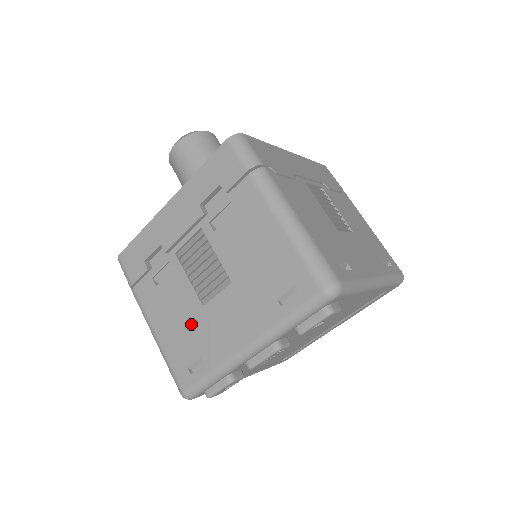
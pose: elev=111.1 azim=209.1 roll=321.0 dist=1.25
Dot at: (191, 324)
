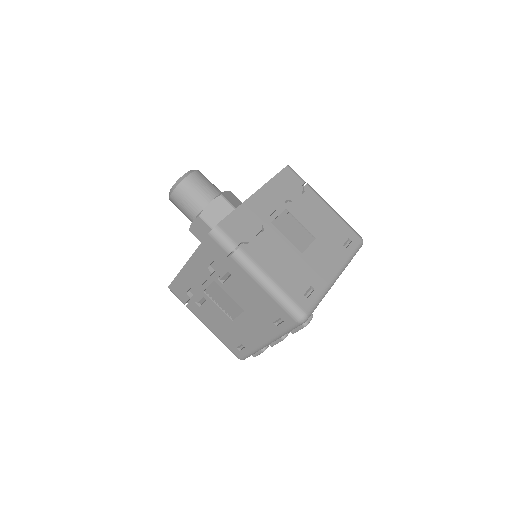
Dot at: (229, 328)
